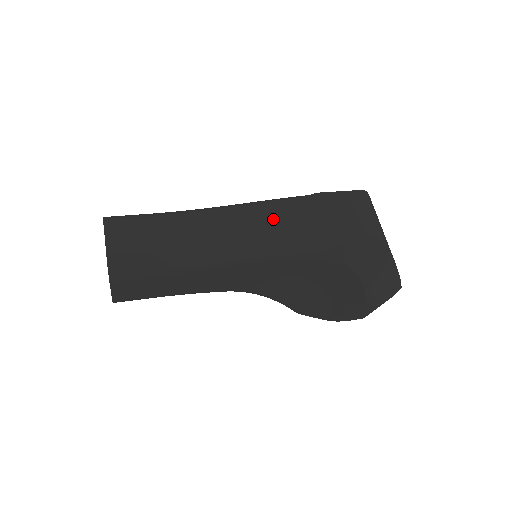
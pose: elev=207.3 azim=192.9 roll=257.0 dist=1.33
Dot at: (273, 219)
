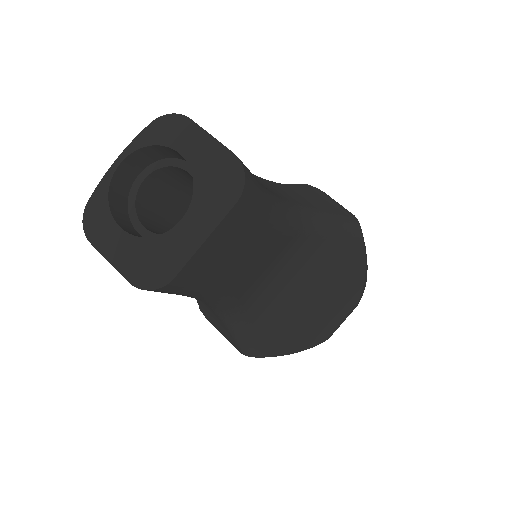
Dot at: (296, 194)
